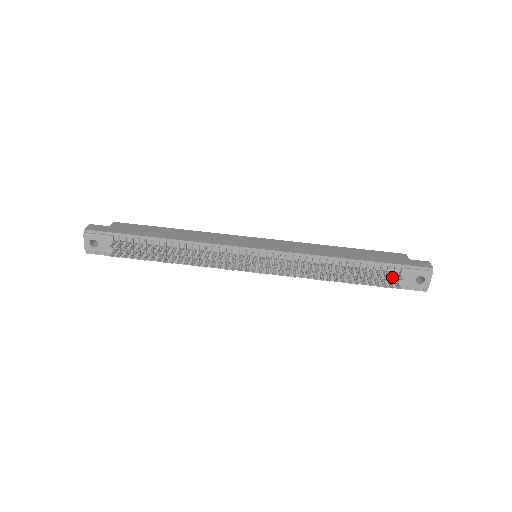
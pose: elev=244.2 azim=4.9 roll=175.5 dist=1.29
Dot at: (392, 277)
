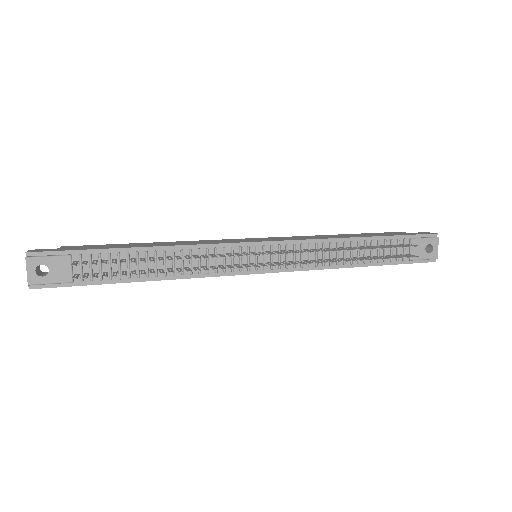
Dot at: (408, 246)
